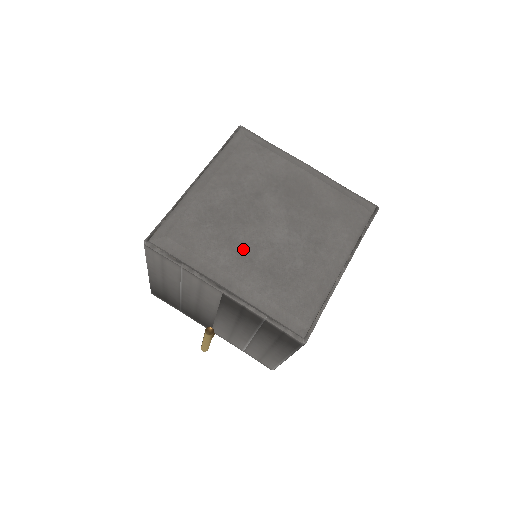
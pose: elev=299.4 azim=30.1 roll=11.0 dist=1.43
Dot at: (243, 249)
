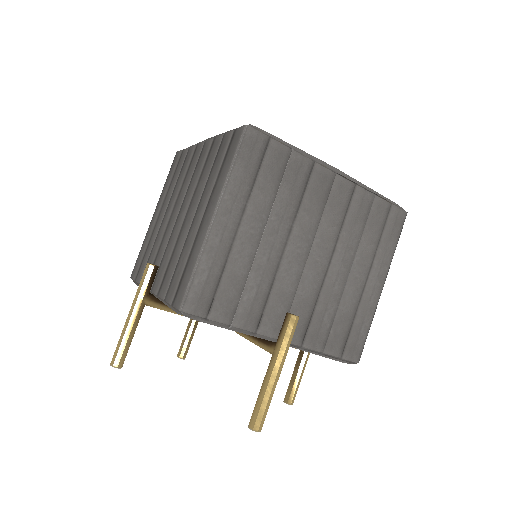
Dot at: occluded
